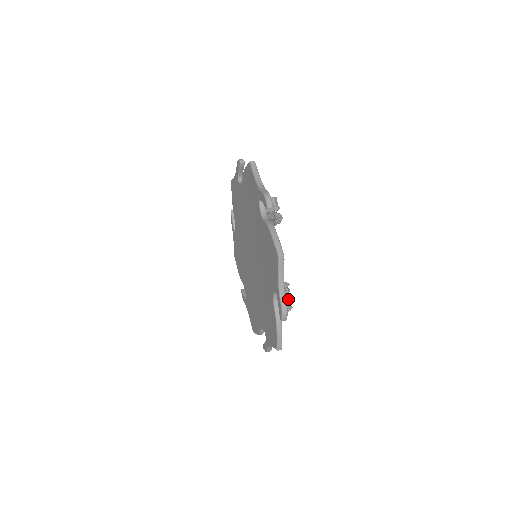
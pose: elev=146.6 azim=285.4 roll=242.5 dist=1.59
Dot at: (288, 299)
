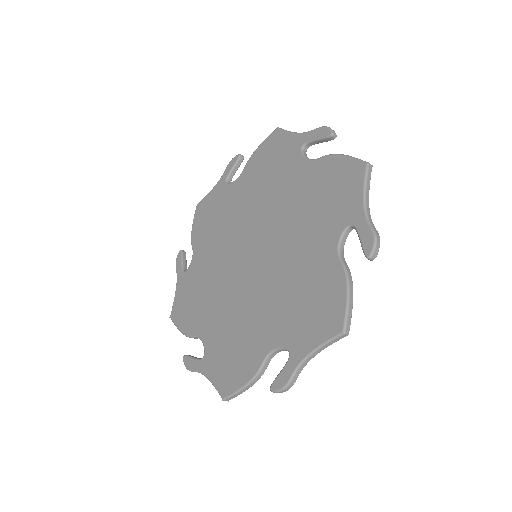
Dot at: occluded
